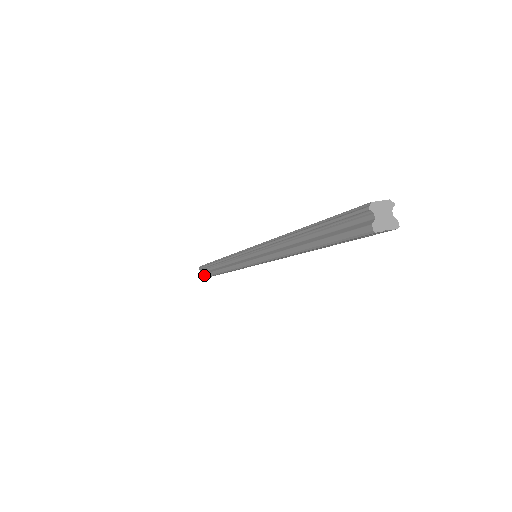
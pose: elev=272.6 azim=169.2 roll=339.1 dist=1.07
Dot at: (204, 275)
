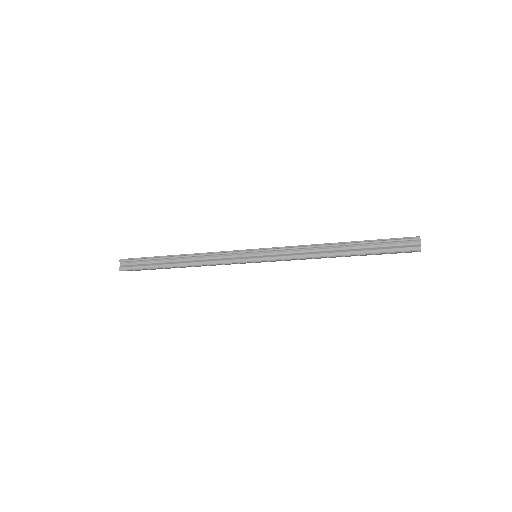
Dot at: (134, 267)
